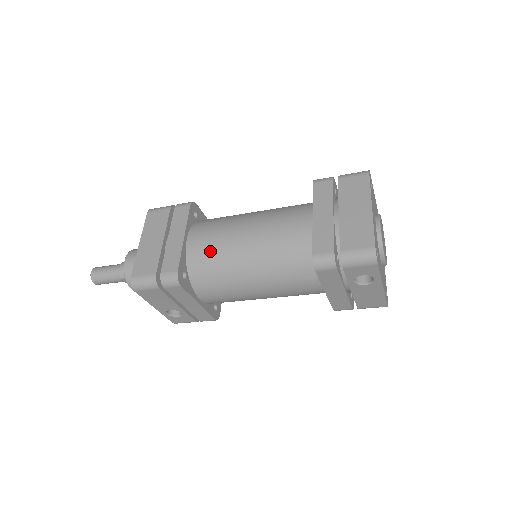
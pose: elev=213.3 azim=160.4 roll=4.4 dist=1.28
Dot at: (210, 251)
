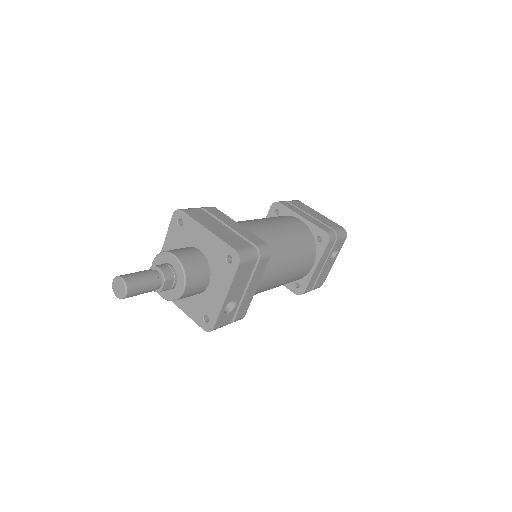
Dot at: (263, 236)
